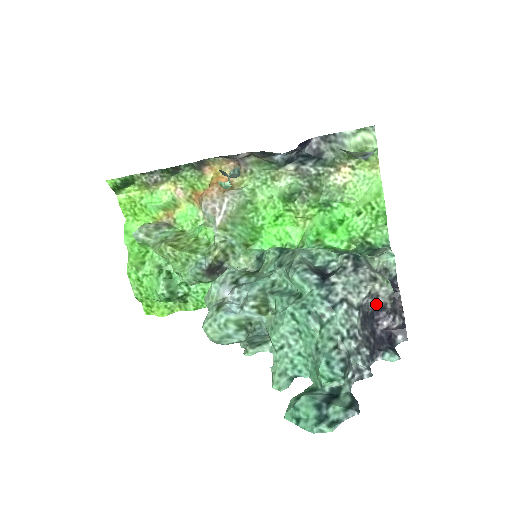
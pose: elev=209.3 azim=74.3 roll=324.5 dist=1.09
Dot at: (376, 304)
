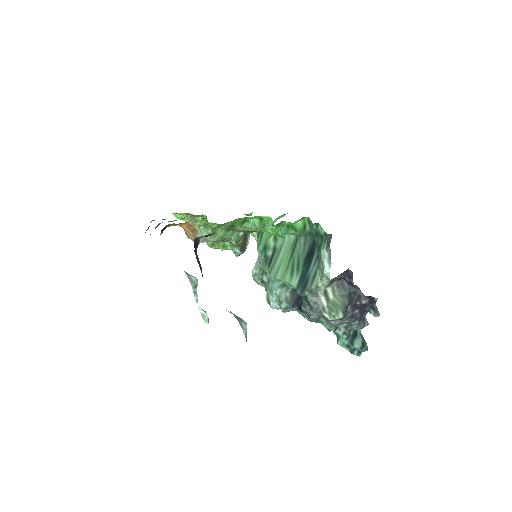
Dot at: occluded
